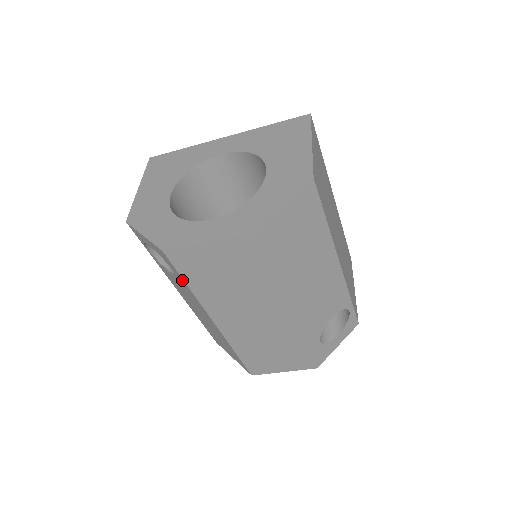
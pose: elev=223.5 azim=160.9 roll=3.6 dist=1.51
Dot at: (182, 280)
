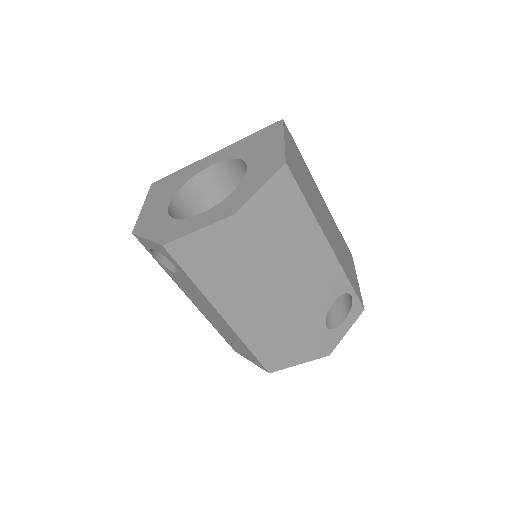
Dot at: (185, 274)
